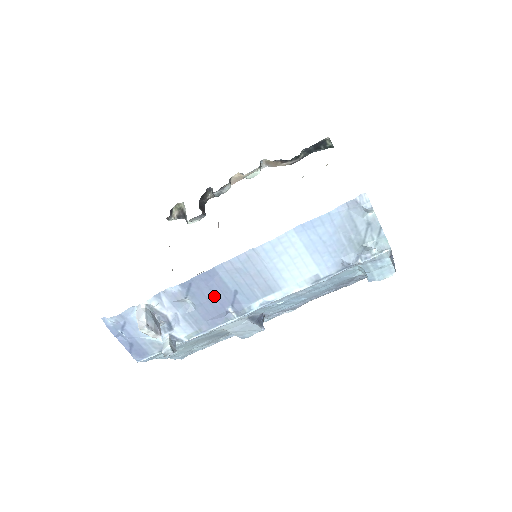
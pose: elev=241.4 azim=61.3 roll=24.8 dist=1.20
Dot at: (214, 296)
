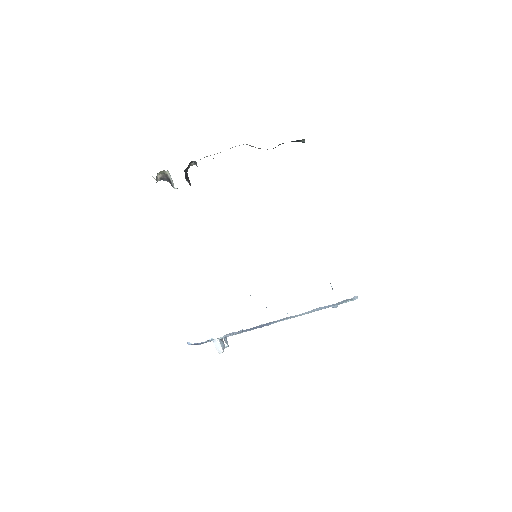
Dot at: (258, 327)
